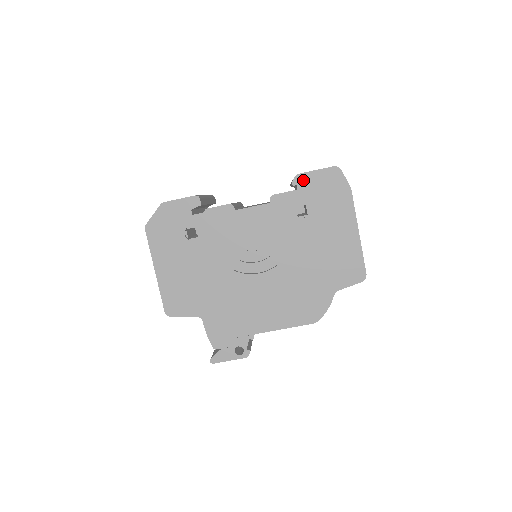
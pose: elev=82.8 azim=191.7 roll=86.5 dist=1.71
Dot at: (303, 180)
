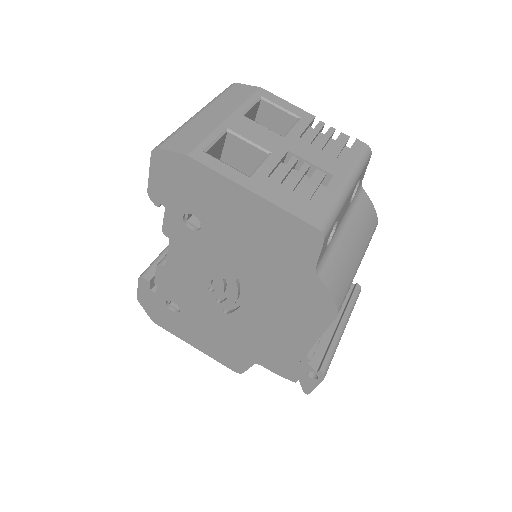
Dot at: (156, 194)
